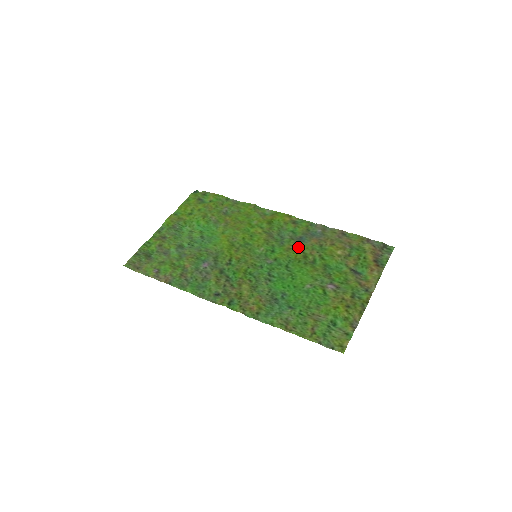
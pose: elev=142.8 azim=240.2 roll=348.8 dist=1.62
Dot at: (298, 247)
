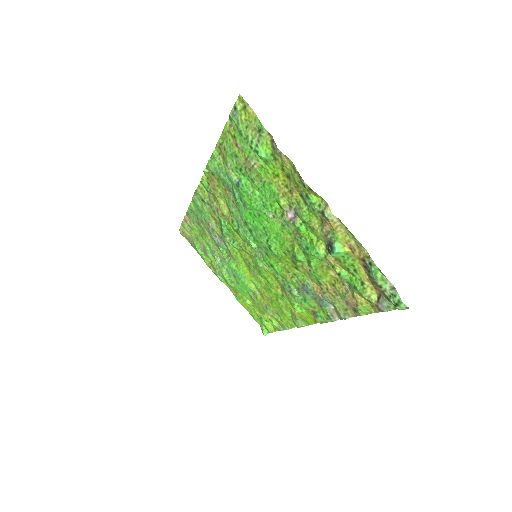
Dot at: (297, 274)
